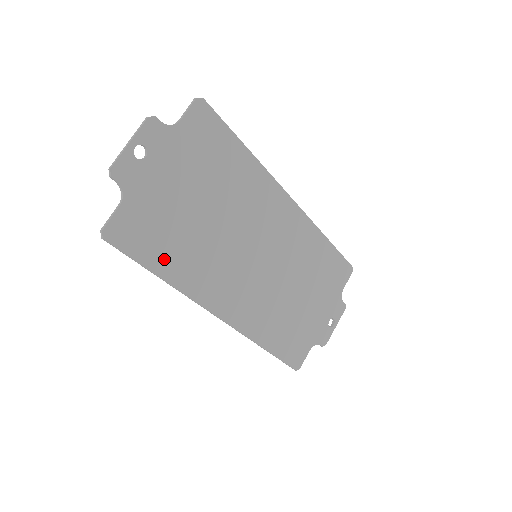
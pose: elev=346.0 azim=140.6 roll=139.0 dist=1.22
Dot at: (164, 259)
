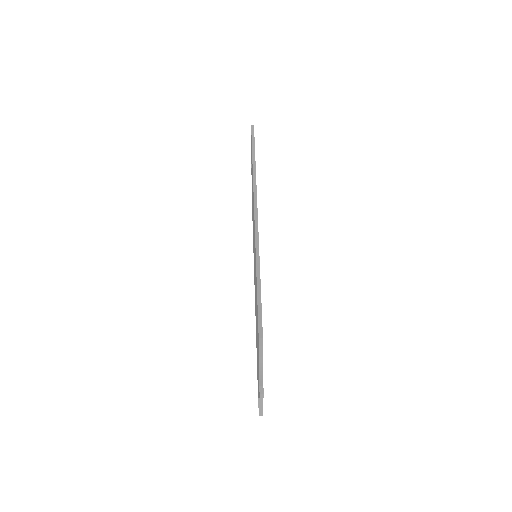
Dot at: occluded
